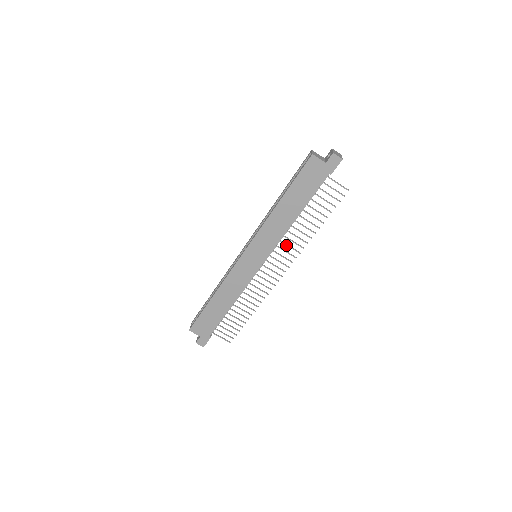
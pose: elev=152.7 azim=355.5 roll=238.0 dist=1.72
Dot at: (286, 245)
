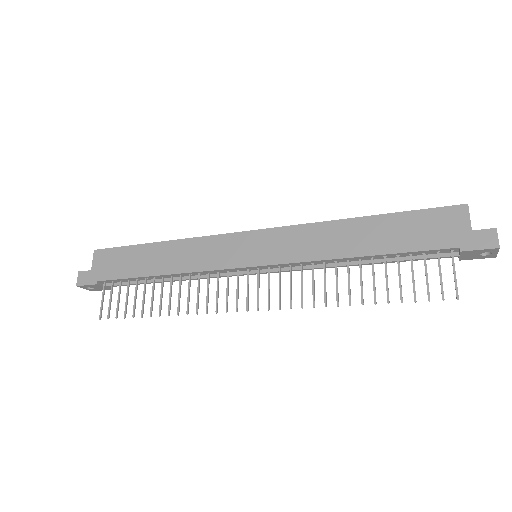
Dot at: (301, 278)
